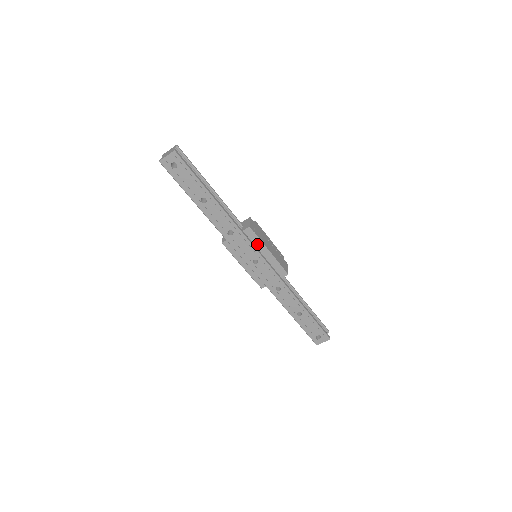
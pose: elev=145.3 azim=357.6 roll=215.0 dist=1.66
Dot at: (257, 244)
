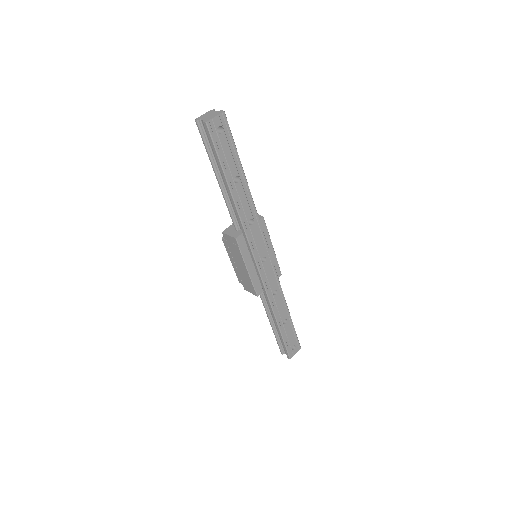
Dot at: occluded
